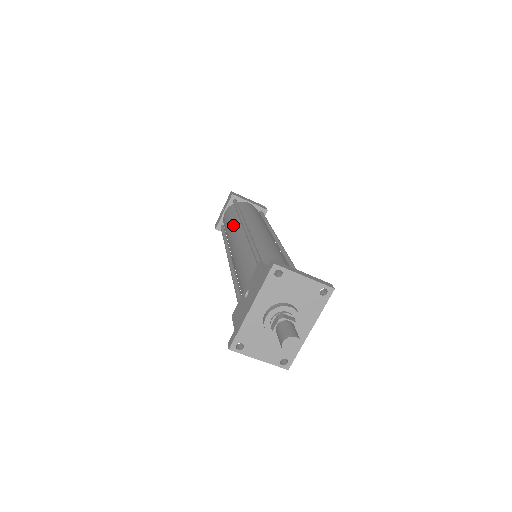
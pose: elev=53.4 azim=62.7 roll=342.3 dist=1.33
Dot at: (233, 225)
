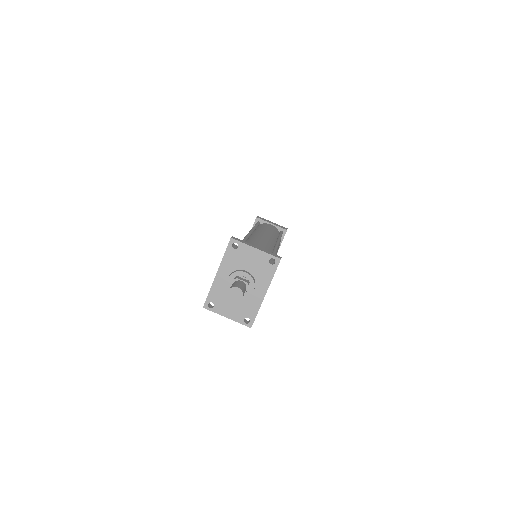
Dot at: occluded
